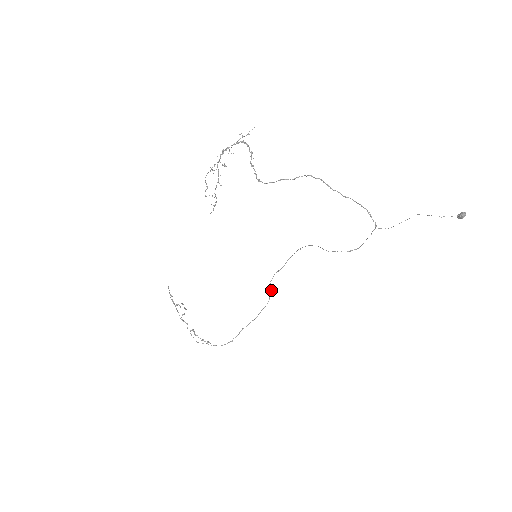
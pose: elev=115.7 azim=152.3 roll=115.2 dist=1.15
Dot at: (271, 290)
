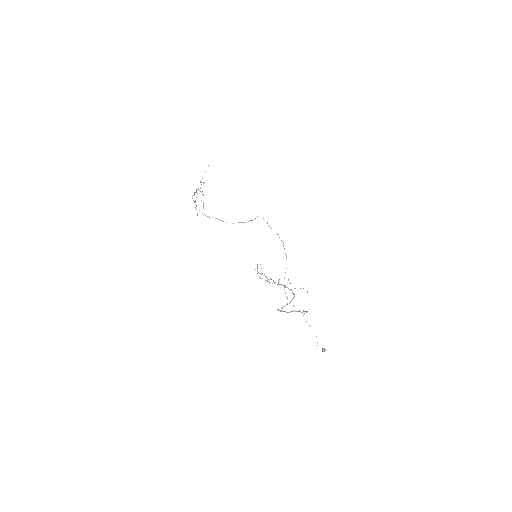
Dot at: (254, 219)
